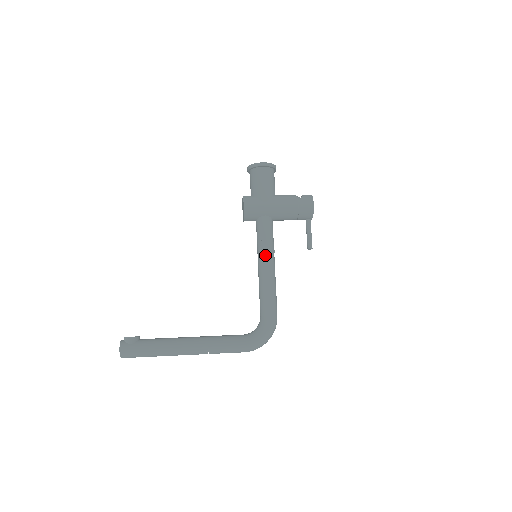
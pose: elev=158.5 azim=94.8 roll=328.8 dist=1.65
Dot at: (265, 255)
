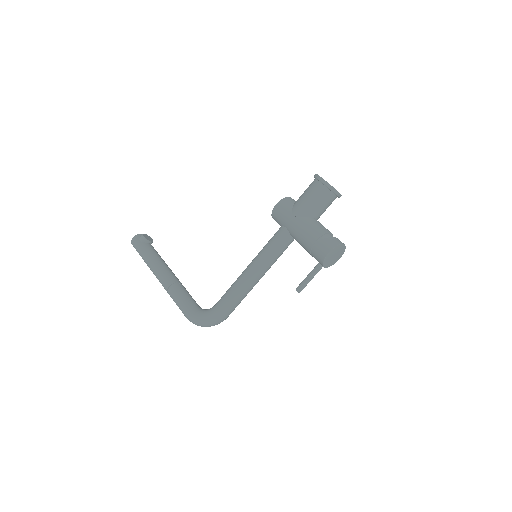
Dot at: (256, 260)
